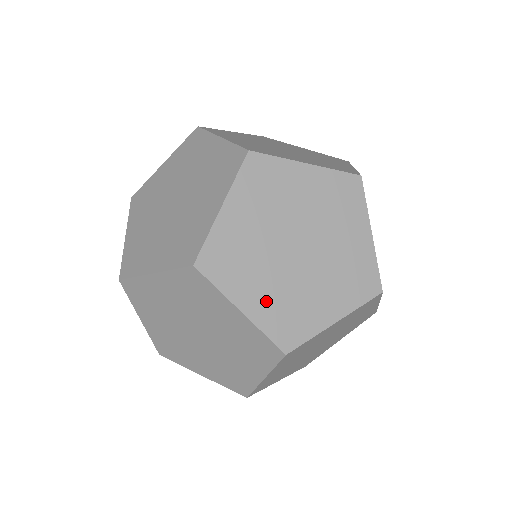
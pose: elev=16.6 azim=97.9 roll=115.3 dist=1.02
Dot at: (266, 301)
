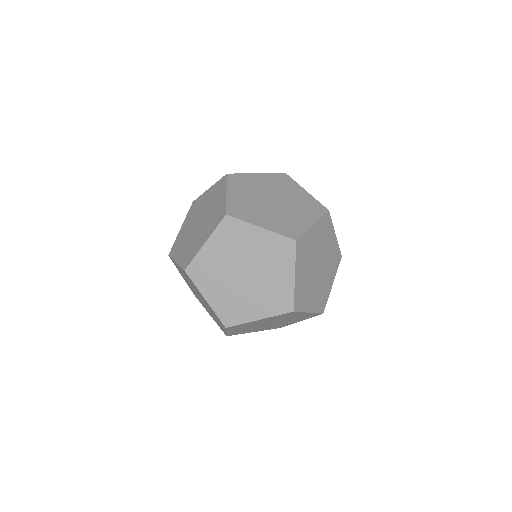
Dot at: (220, 298)
